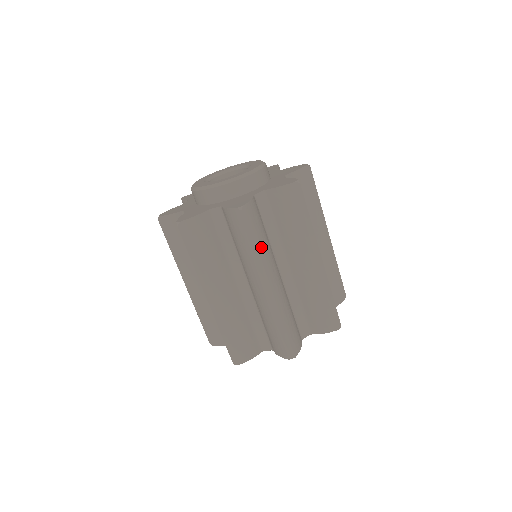
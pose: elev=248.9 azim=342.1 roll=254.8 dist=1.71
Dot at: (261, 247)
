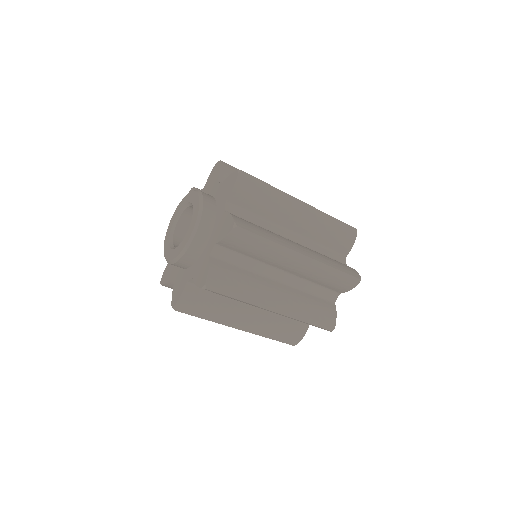
Dot at: (213, 314)
